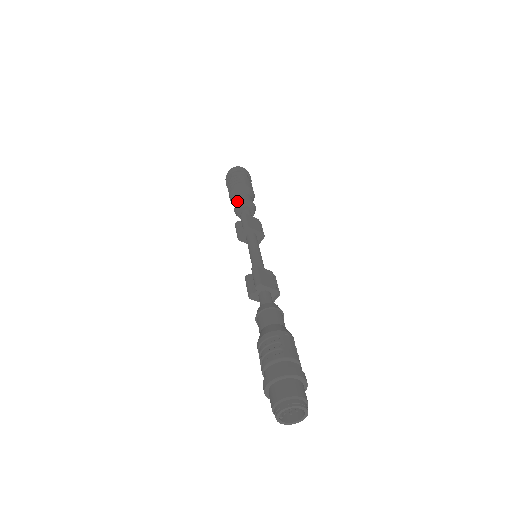
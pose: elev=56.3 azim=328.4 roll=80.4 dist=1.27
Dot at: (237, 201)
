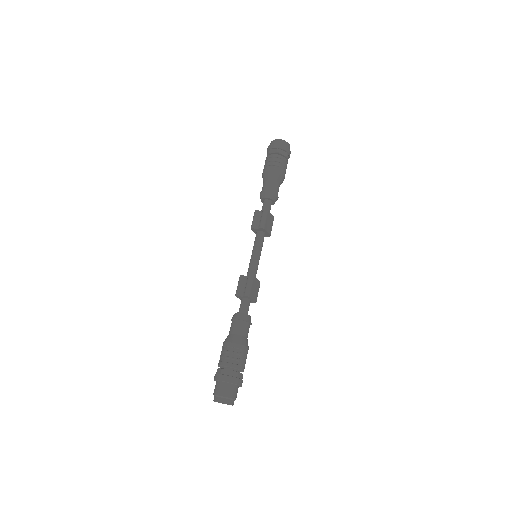
Dot at: (268, 187)
